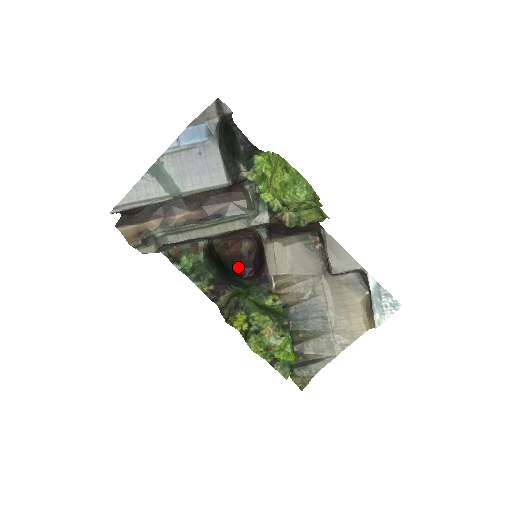
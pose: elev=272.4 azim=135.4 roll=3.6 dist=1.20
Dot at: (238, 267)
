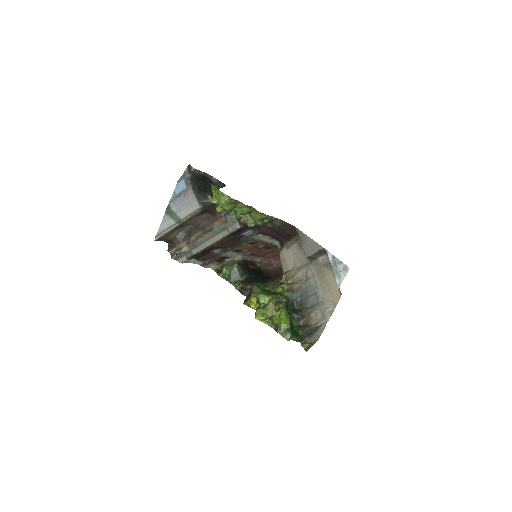
Dot at: occluded
